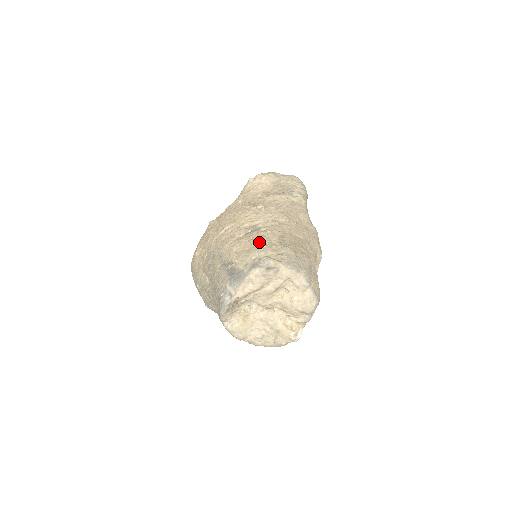
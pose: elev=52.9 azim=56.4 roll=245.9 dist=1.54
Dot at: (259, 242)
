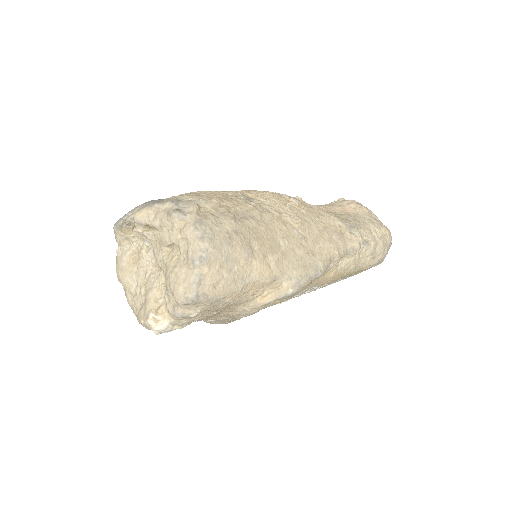
Dot at: (221, 198)
